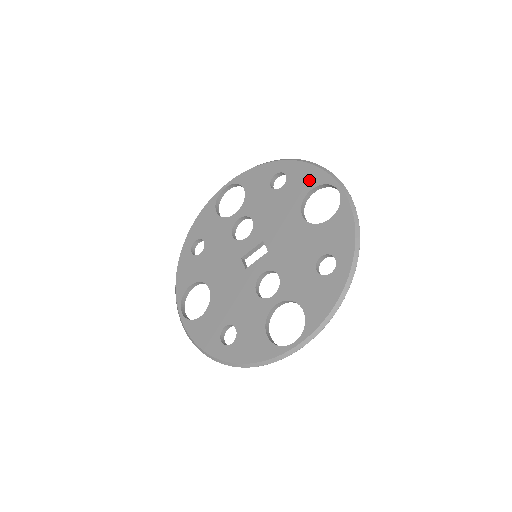
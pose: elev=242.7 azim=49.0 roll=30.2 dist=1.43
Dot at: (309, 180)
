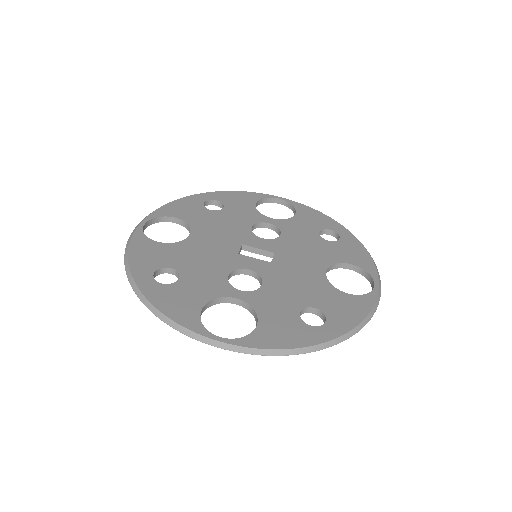
Dot at: (356, 258)
